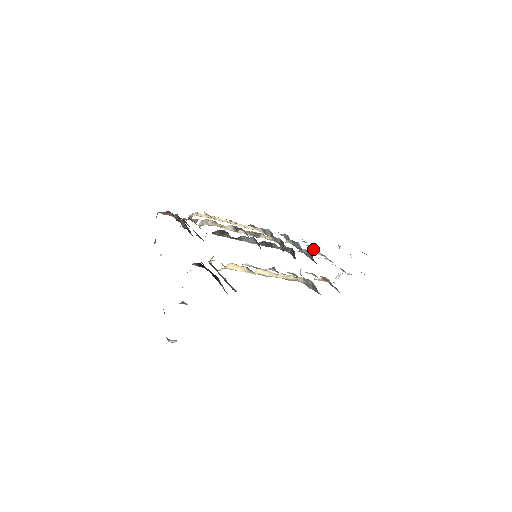
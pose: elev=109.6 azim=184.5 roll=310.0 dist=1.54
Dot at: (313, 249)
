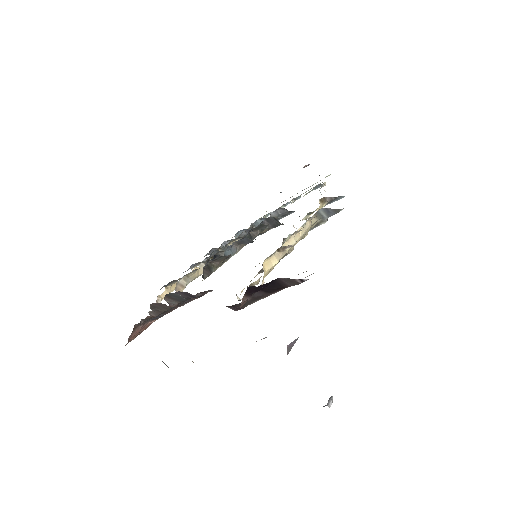
Dot at: occluded
